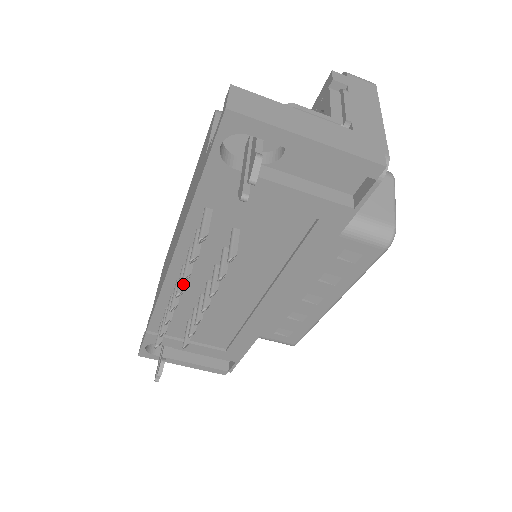
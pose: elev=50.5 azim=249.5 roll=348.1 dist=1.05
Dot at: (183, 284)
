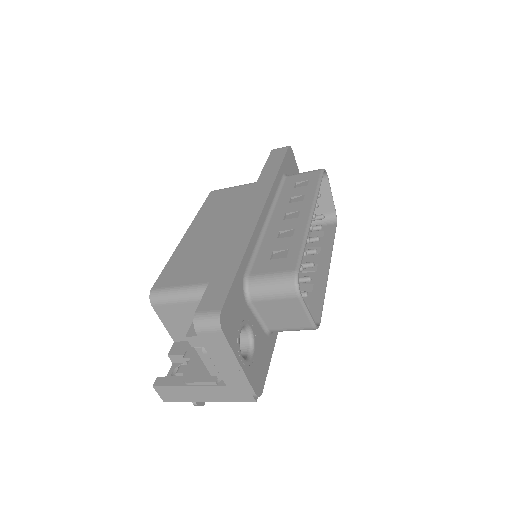
Dot at: occluded
